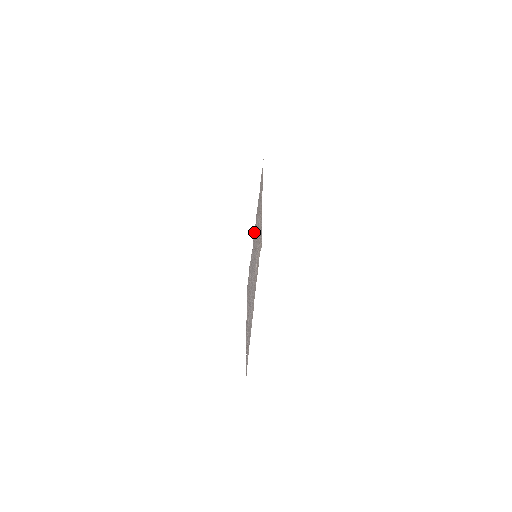
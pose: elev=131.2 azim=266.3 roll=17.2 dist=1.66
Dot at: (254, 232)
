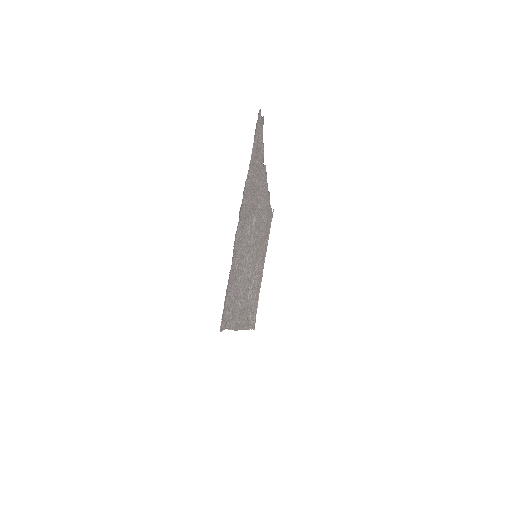
Dot at: (265, 173)
